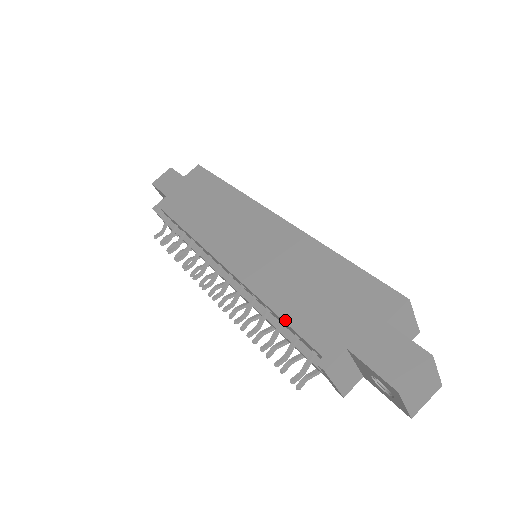
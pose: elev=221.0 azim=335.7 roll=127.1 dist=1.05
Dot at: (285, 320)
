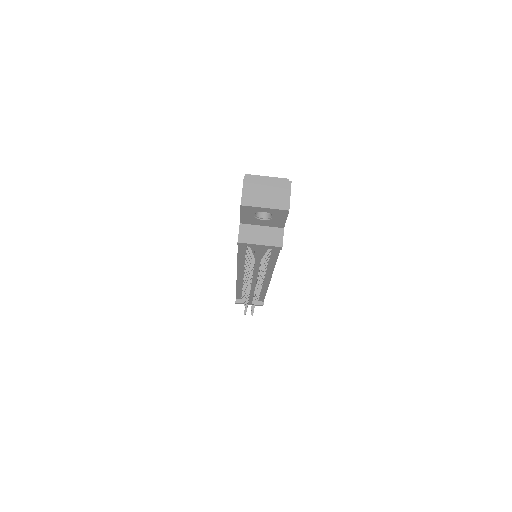
Dot at: occluded
